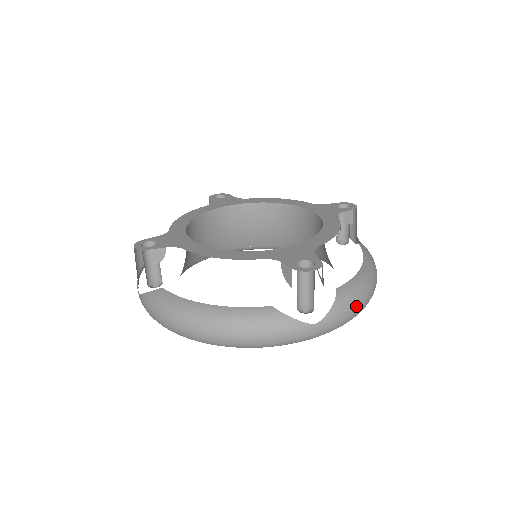
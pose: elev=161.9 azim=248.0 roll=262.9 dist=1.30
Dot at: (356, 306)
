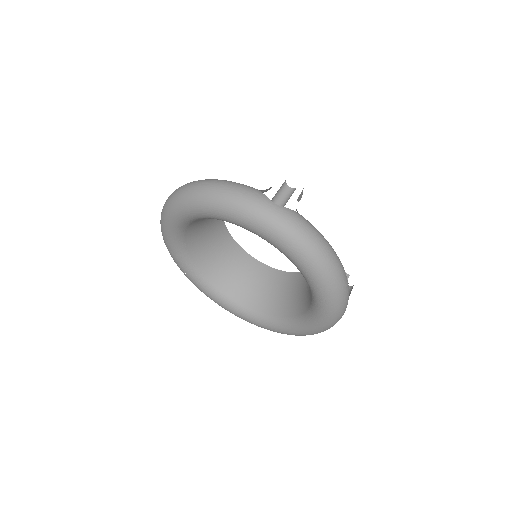
Dot at: (313, 233)
